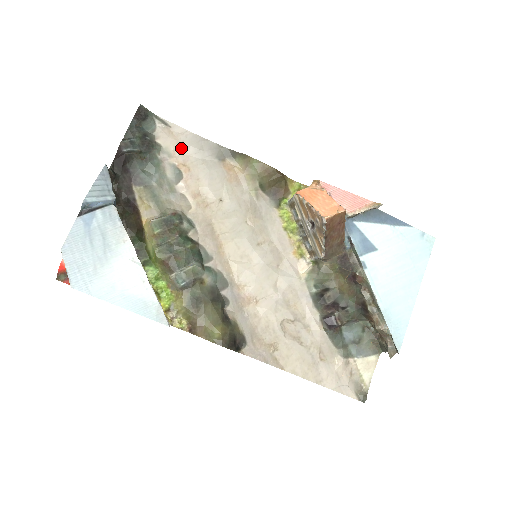
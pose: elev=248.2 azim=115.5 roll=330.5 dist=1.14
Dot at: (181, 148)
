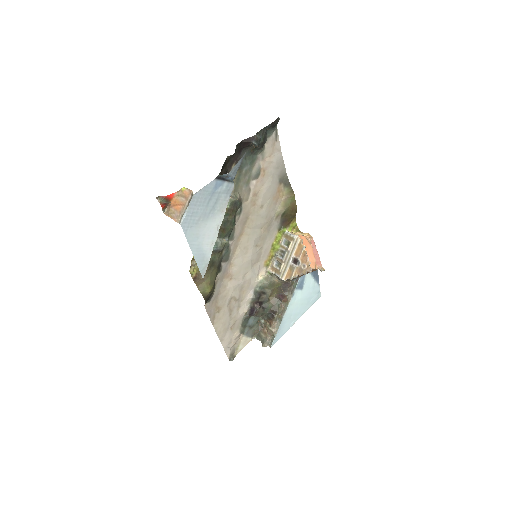
Dot at: (271, 159)
